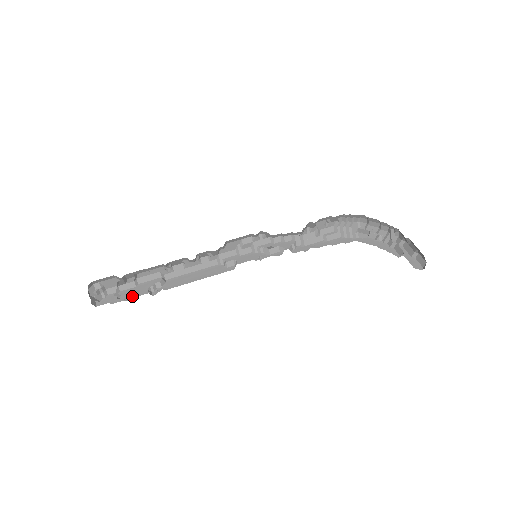
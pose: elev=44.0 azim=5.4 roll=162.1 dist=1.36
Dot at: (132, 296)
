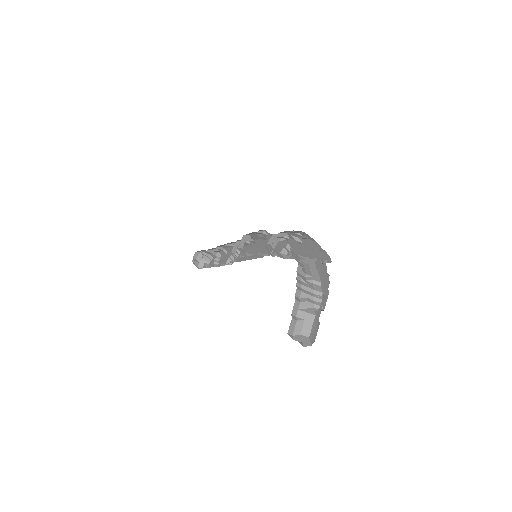
Dot at: (222, 263)
